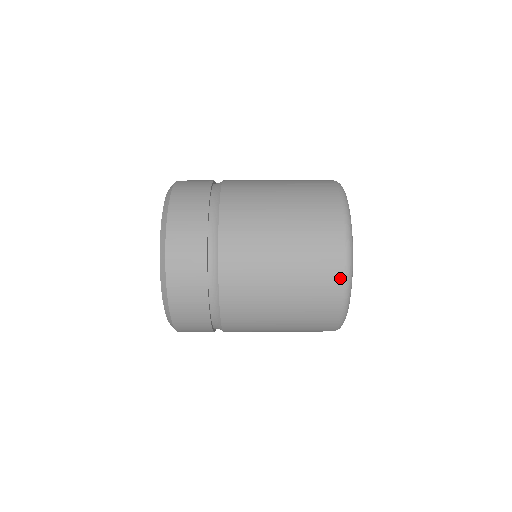
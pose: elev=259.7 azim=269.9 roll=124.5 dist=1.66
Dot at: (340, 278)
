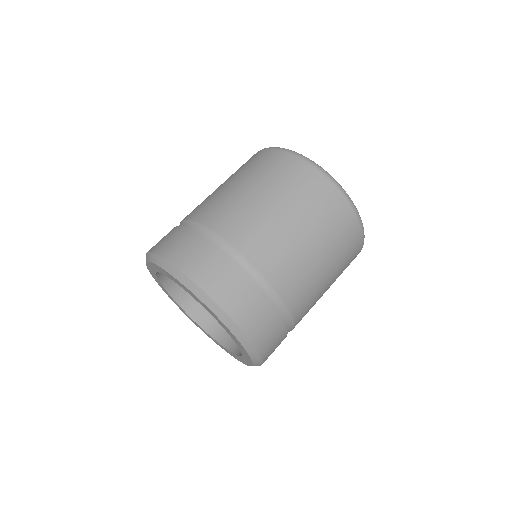
Dot at: (324, 180)
